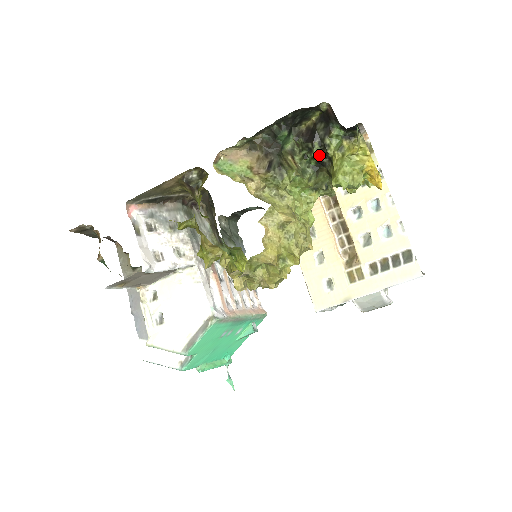
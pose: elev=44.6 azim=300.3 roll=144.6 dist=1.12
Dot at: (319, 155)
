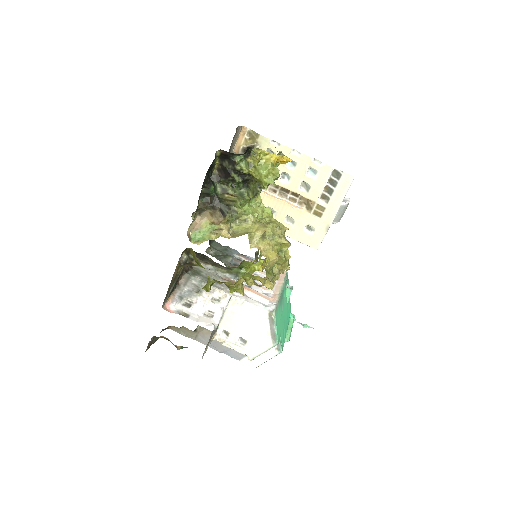
Dot at: (240, 178)
